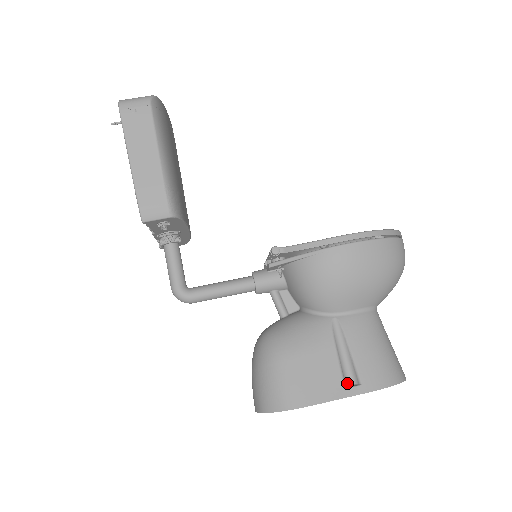
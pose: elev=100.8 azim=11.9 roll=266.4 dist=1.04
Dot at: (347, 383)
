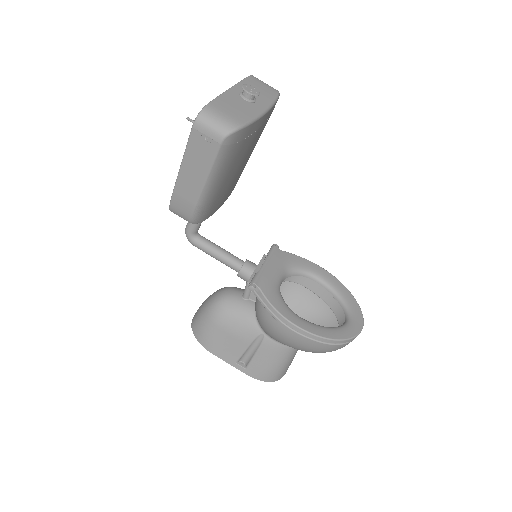
Dot at: (241, 360)
